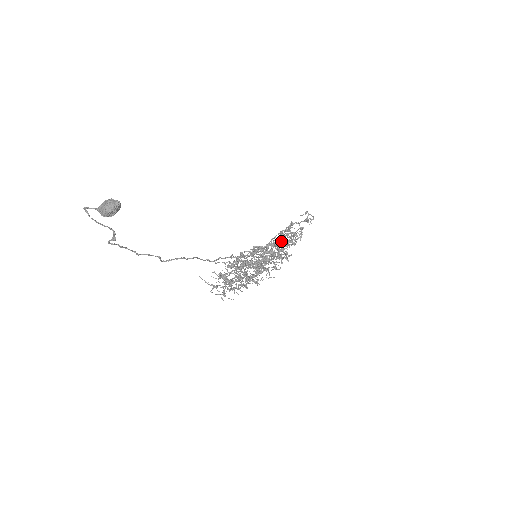
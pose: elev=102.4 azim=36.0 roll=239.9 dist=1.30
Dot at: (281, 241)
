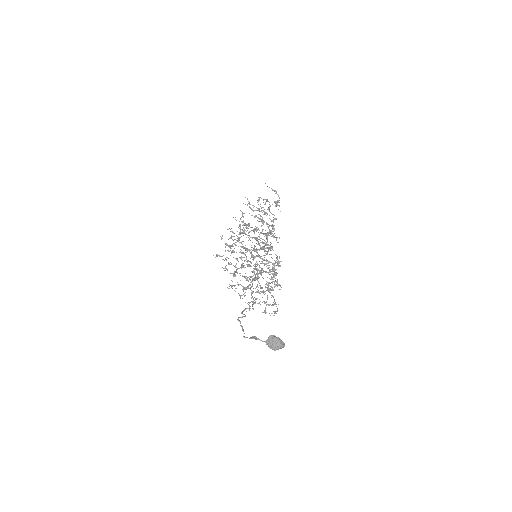
Dot at: occluded
